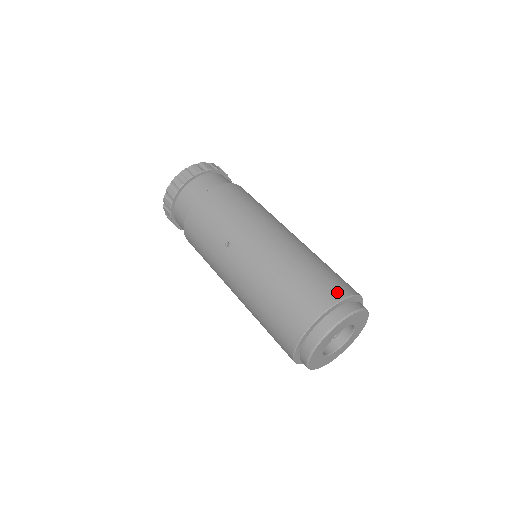
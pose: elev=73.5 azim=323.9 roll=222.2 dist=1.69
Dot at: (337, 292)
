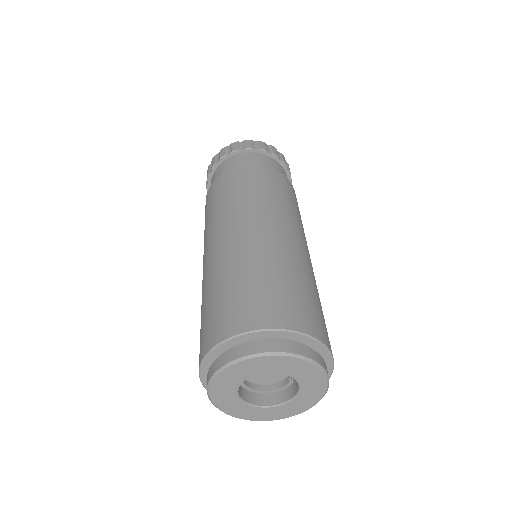
Dot at: (218, 333)
